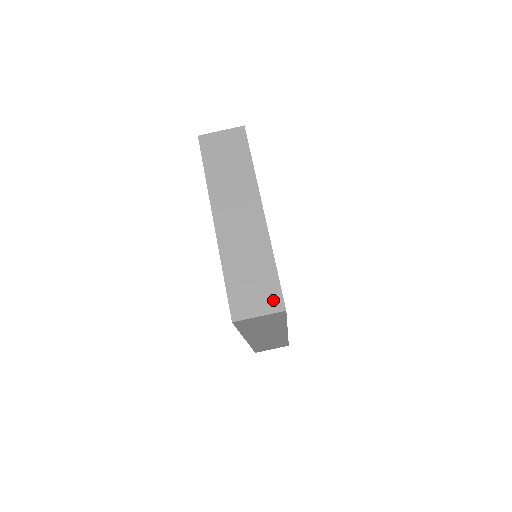
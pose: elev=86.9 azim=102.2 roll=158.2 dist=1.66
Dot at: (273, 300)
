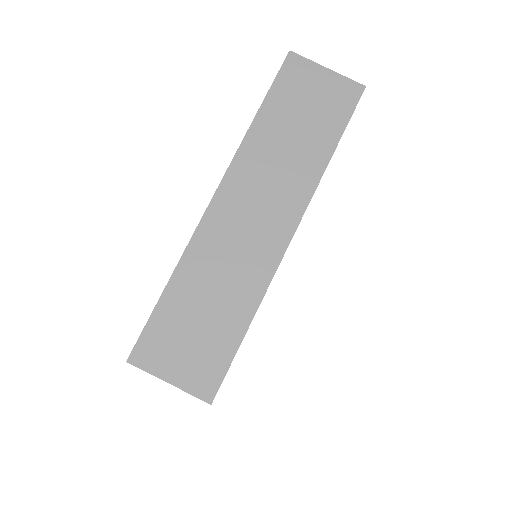
Dot at: (205, 375)
